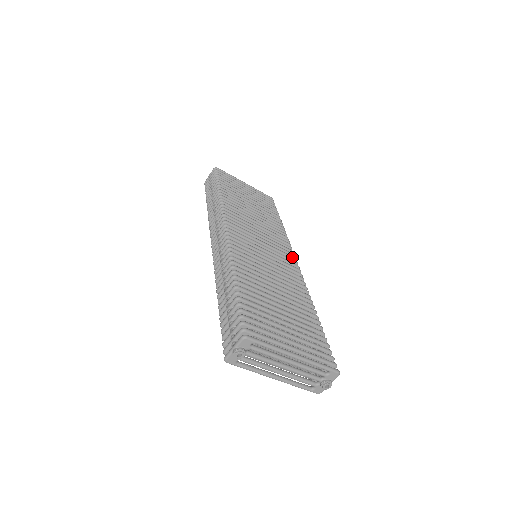
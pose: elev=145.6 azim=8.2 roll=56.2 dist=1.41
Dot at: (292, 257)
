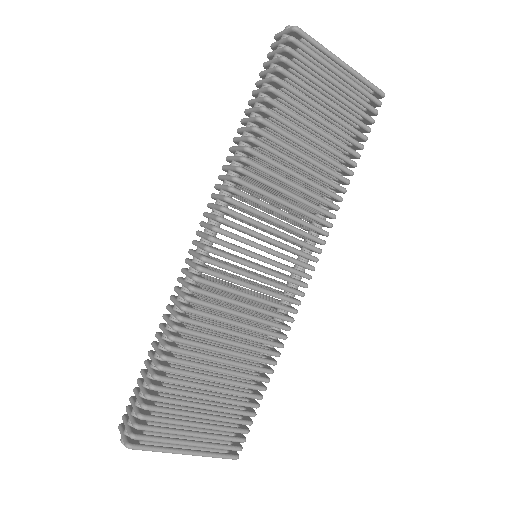
Dot at: (309, 268)
